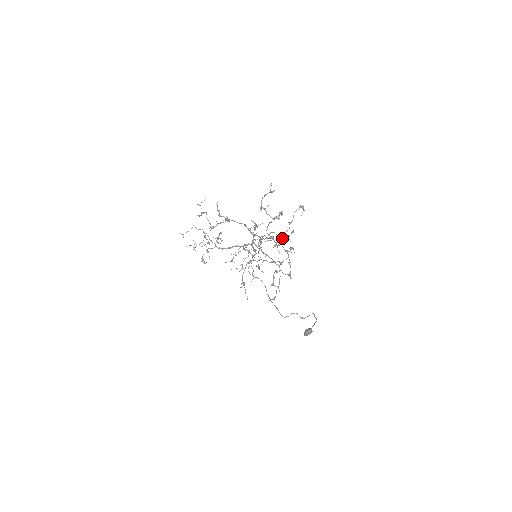
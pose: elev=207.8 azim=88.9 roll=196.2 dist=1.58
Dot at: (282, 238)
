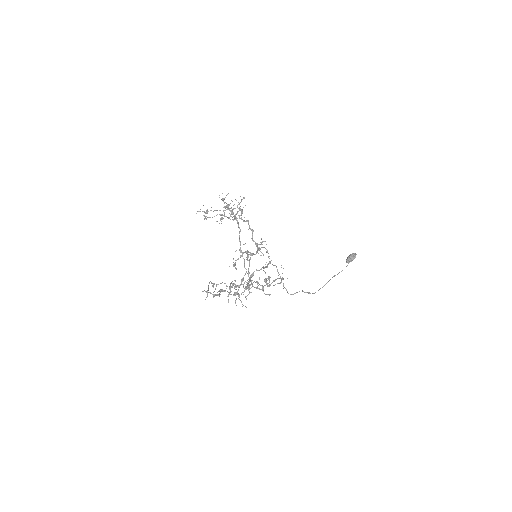
Dot at: (248, 287)
